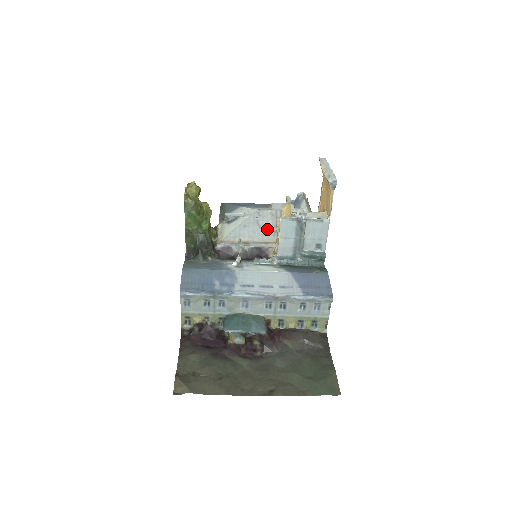
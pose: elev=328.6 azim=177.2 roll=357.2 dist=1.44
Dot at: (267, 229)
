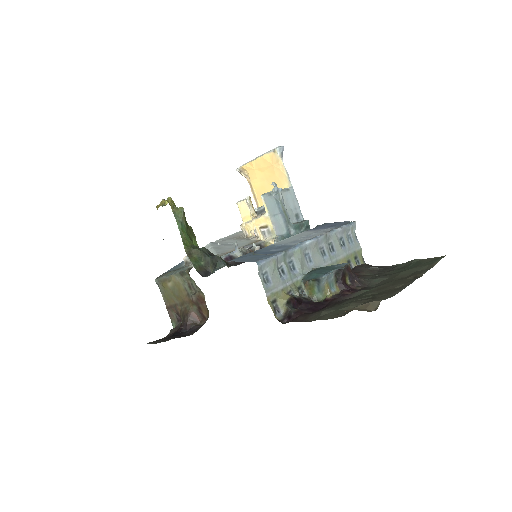
Dot at: (238, 242)
